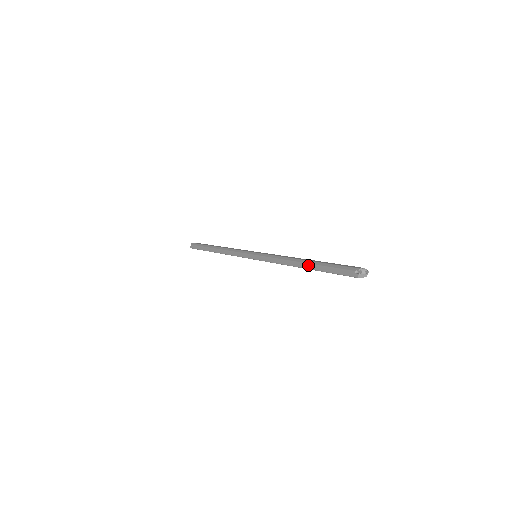
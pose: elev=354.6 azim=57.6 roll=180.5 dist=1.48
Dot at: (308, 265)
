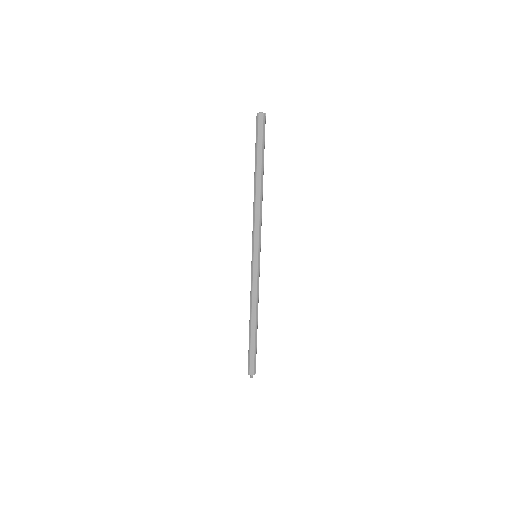
Dot at: (249, 330)
